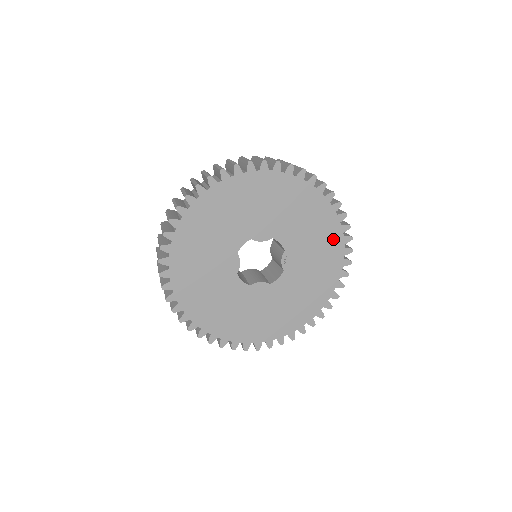
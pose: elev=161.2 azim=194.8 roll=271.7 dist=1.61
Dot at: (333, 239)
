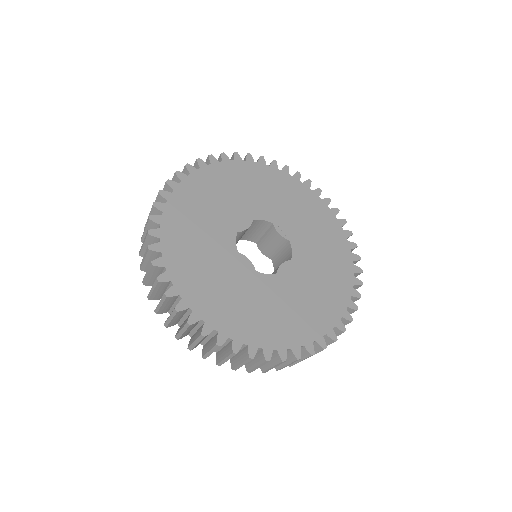
Dot at: (298, 190)
